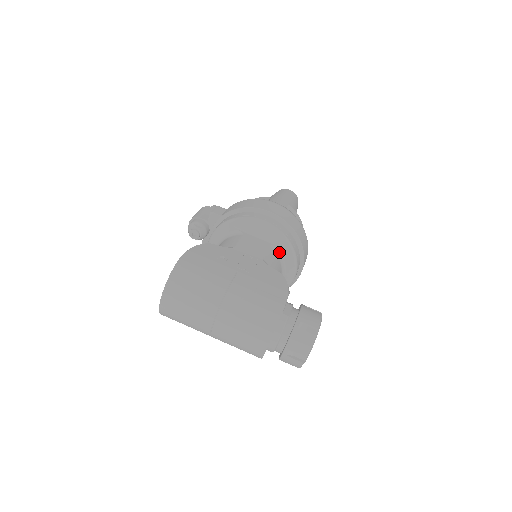
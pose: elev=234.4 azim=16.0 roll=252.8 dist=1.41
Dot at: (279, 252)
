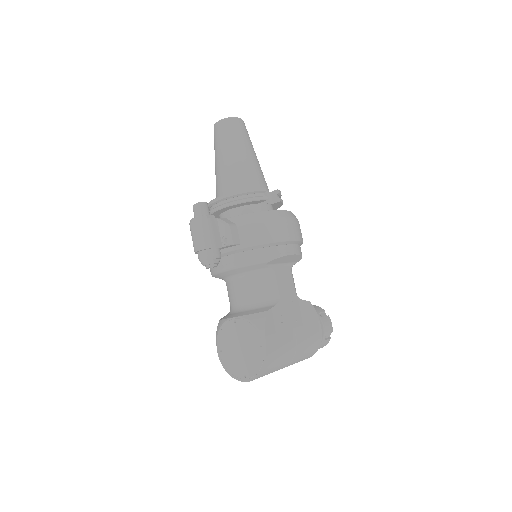
Dot at: occluded
